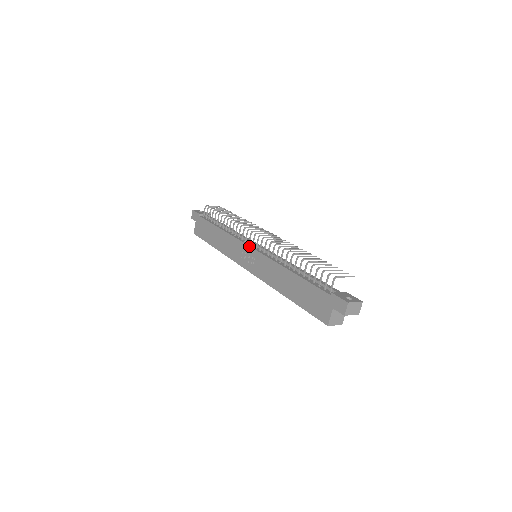
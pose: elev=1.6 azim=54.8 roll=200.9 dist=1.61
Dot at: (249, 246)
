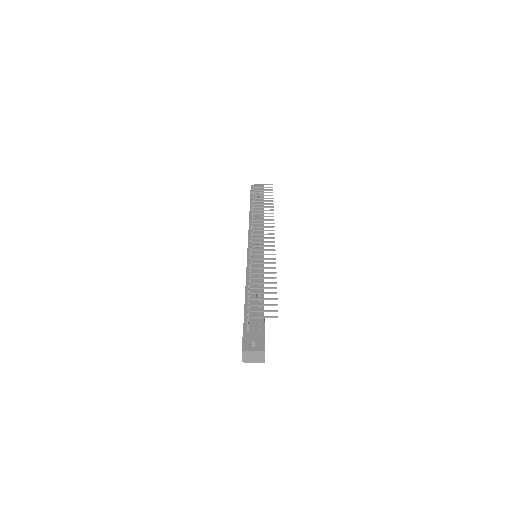
Dot at: occluded
